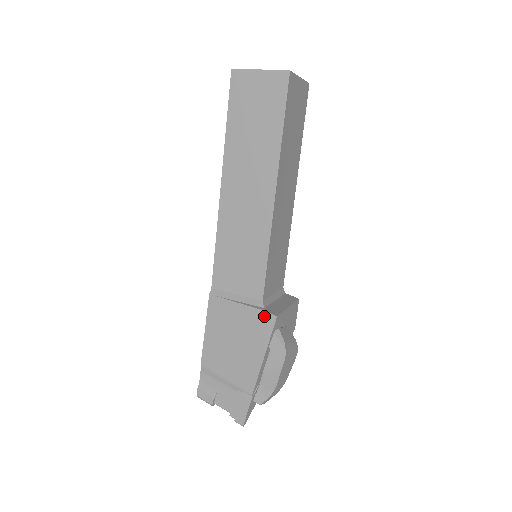
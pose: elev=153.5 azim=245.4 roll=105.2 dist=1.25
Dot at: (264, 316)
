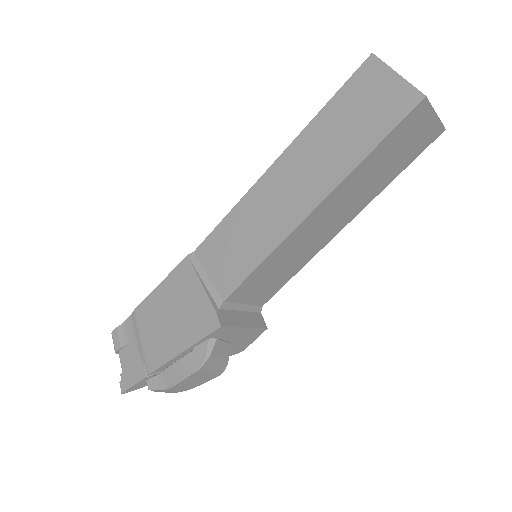
Dot at: (211, 316)
